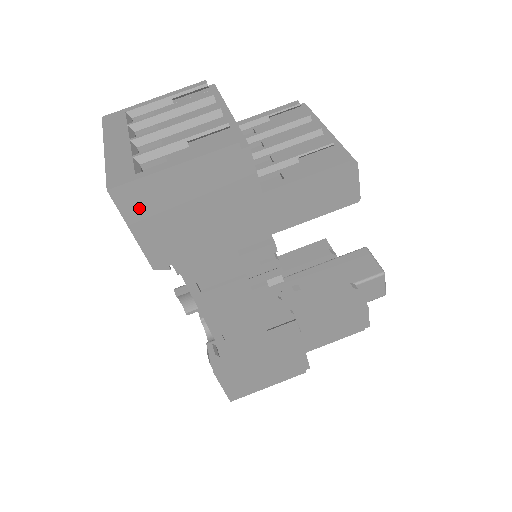
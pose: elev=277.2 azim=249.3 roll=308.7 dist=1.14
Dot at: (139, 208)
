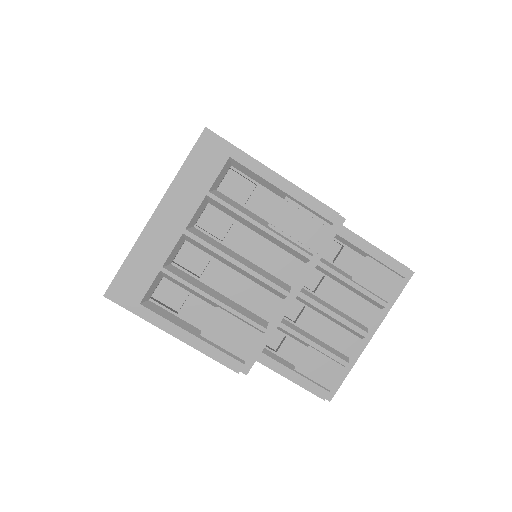
Dot at: occluded
